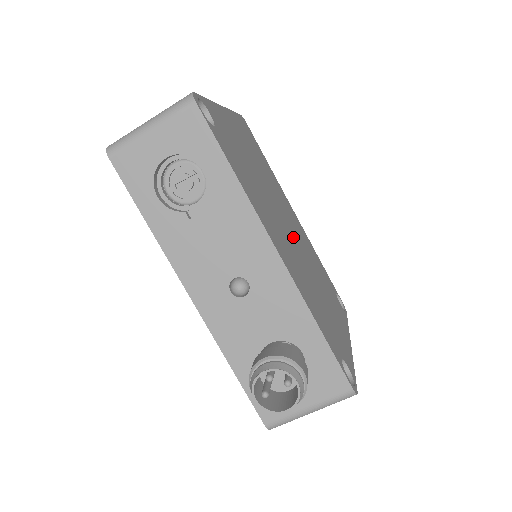
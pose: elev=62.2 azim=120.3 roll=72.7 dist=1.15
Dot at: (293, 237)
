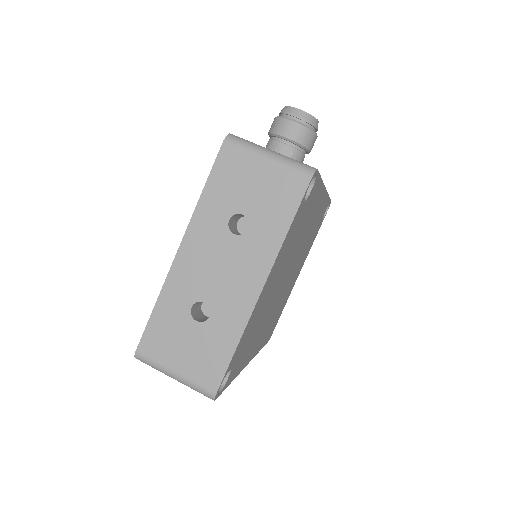
Dot at: (285, 279)
